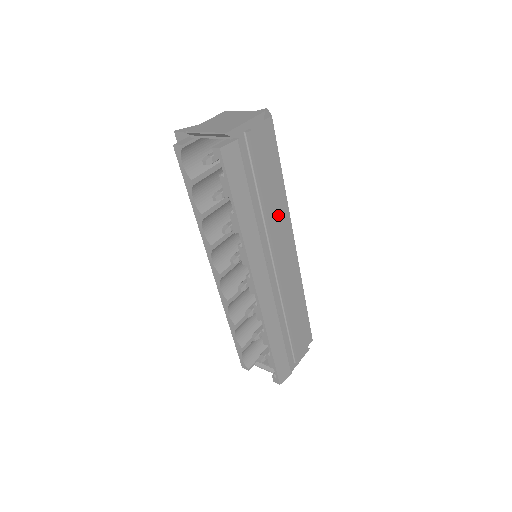
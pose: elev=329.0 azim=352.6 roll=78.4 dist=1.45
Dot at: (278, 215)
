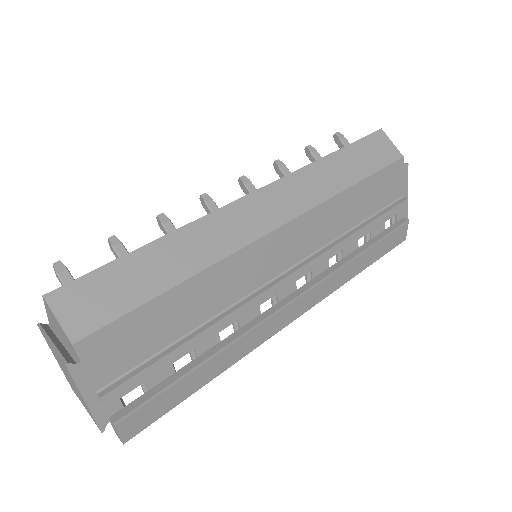
Dot at: (226, 285)
